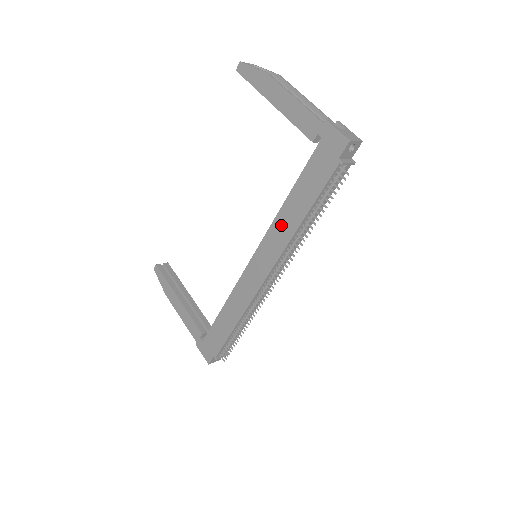
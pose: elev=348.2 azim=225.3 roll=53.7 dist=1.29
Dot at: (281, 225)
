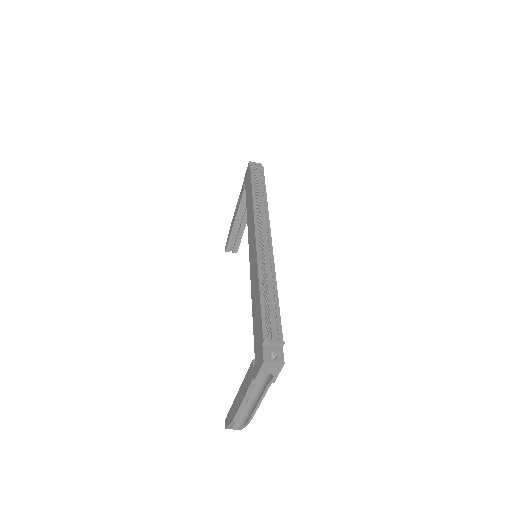
Dot at: (249, 216)
